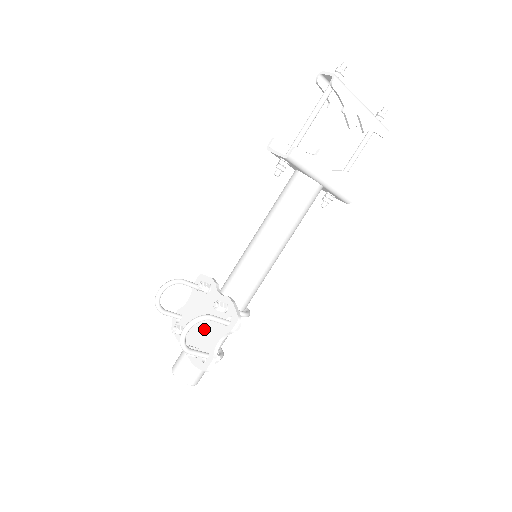
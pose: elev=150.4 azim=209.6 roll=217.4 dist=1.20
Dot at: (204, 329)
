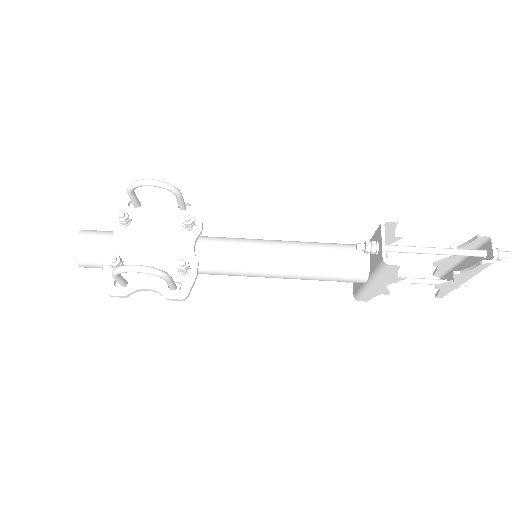
Dot at: (147, 256)
